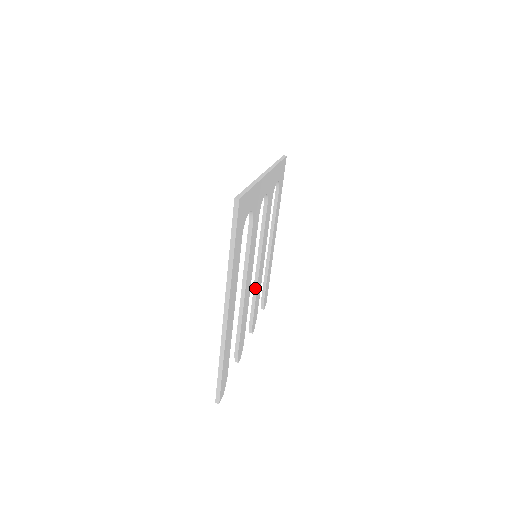
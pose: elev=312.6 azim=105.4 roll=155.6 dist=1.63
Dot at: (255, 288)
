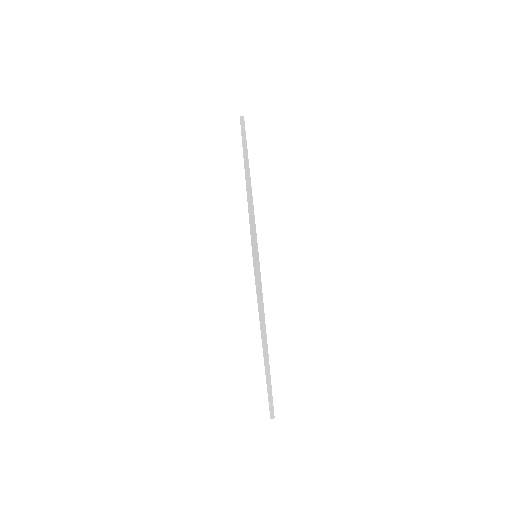
Dot at: occluded
